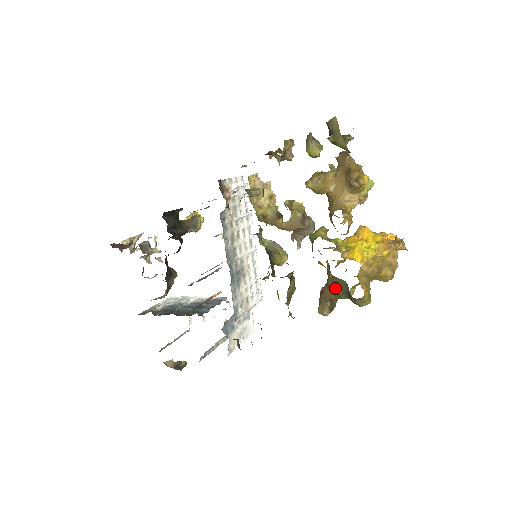
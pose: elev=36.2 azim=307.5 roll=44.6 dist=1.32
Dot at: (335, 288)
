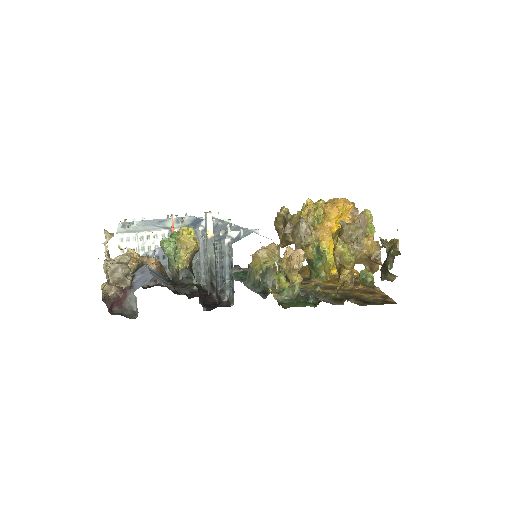
Dot at: occluded
